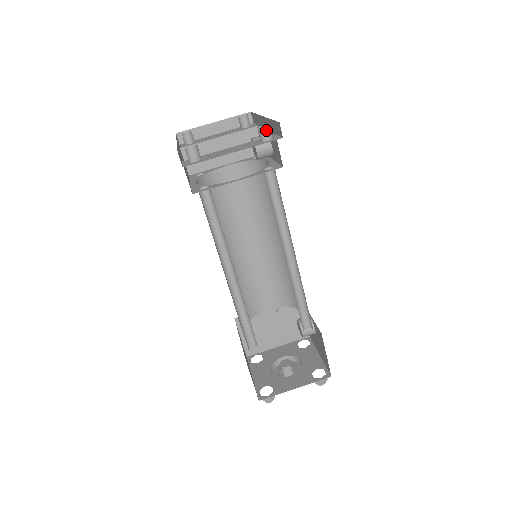
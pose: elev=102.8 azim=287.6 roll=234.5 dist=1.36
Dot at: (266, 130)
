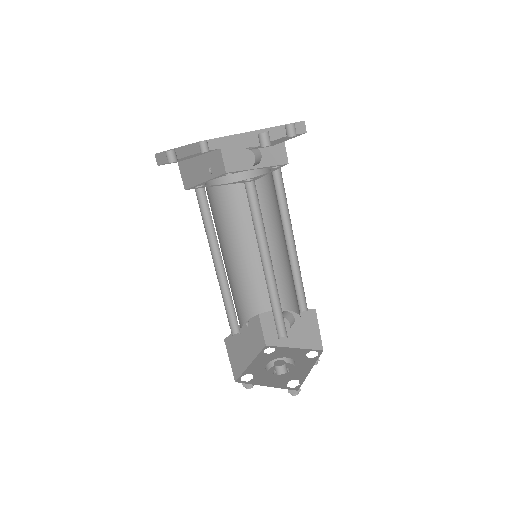
Dot at: occluded
